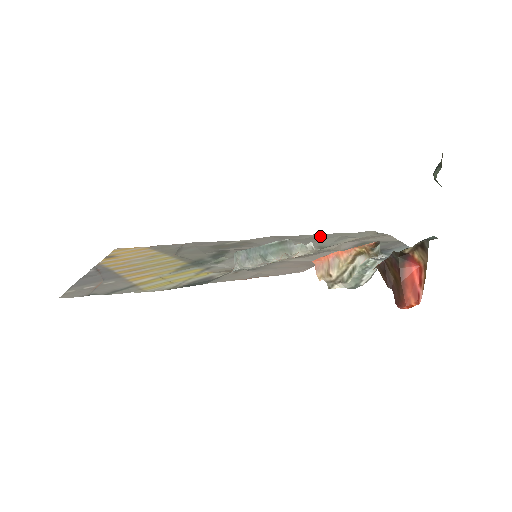
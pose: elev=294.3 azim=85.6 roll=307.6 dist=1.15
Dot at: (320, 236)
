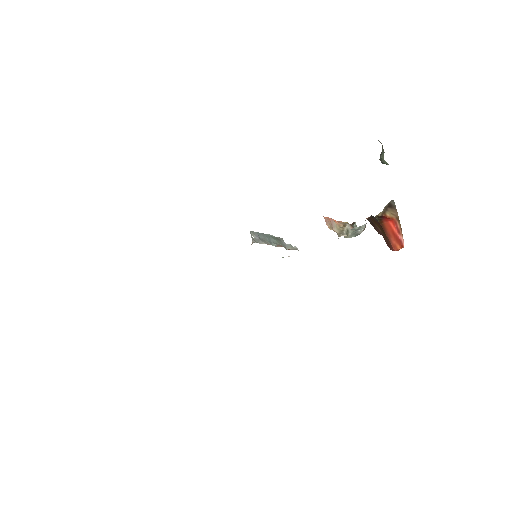
Dot at: occluded
